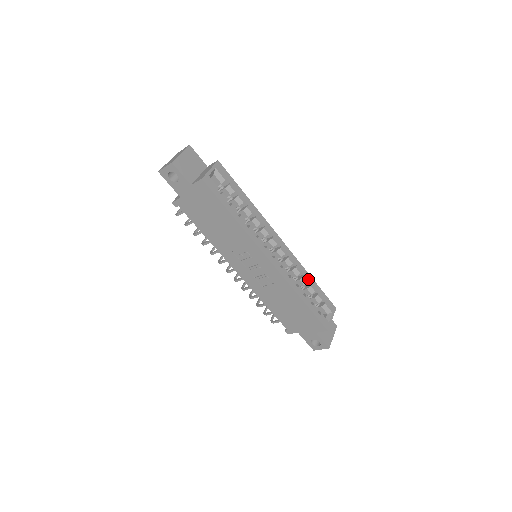
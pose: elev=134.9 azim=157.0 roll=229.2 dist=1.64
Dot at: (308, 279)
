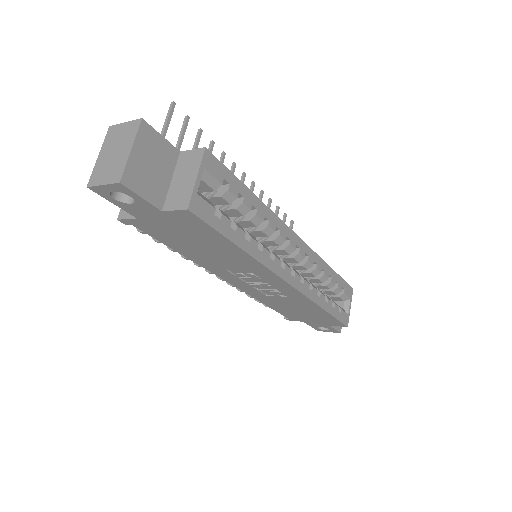
Dot at: (328, 274)
